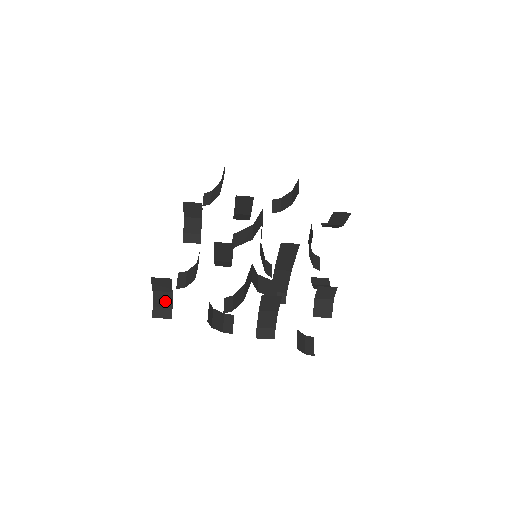
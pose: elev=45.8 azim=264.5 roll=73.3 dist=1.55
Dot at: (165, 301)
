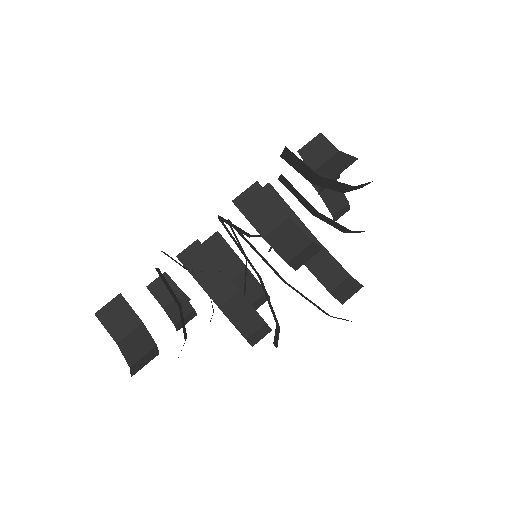
Dot at: (141, 344)
